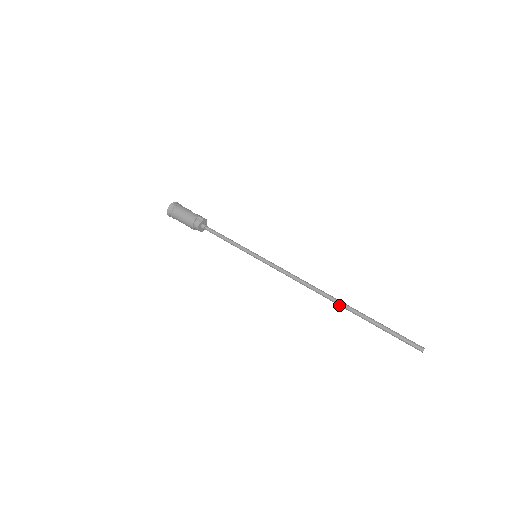
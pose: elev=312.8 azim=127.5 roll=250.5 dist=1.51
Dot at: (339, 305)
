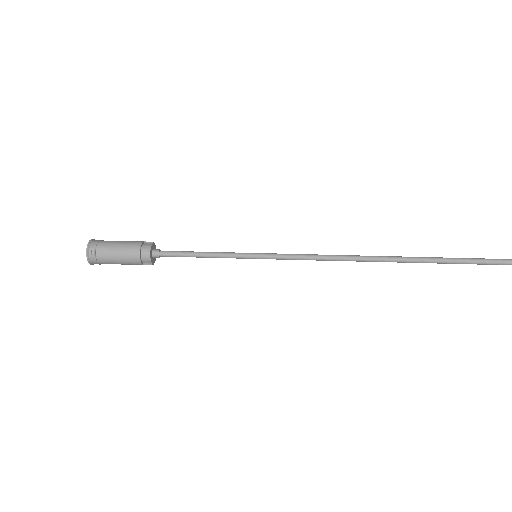
Dot at: (399, 261)
